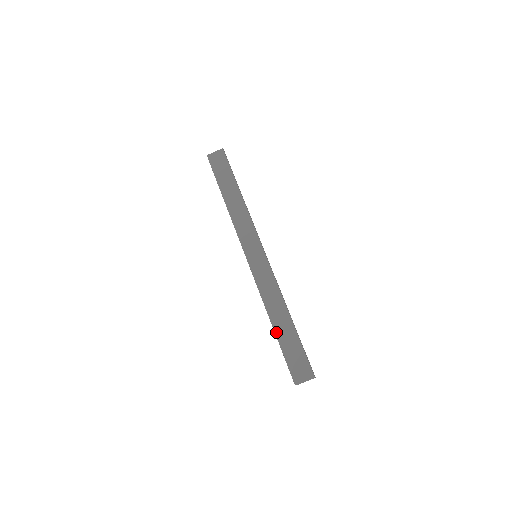
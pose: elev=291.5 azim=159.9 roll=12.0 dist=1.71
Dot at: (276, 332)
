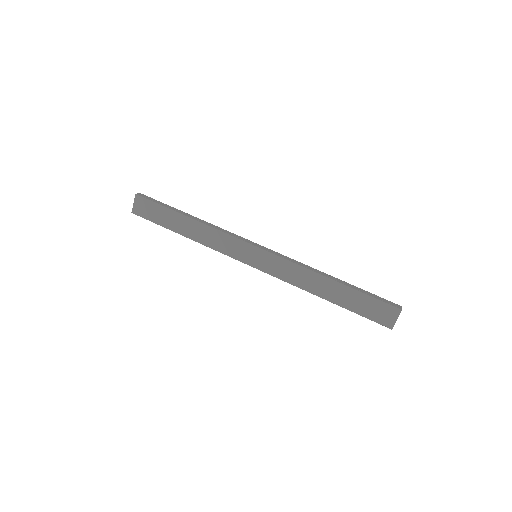
Dot at: (335, 303)
